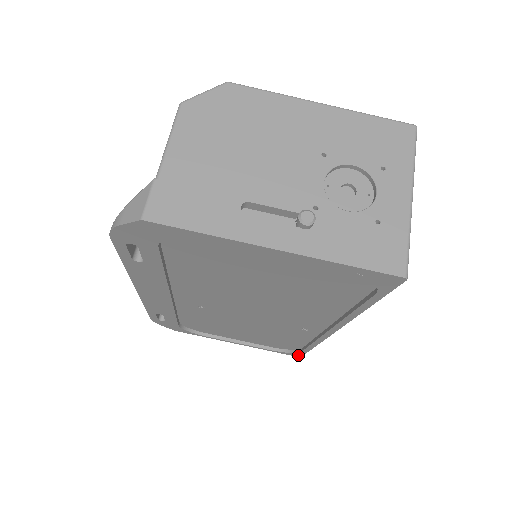
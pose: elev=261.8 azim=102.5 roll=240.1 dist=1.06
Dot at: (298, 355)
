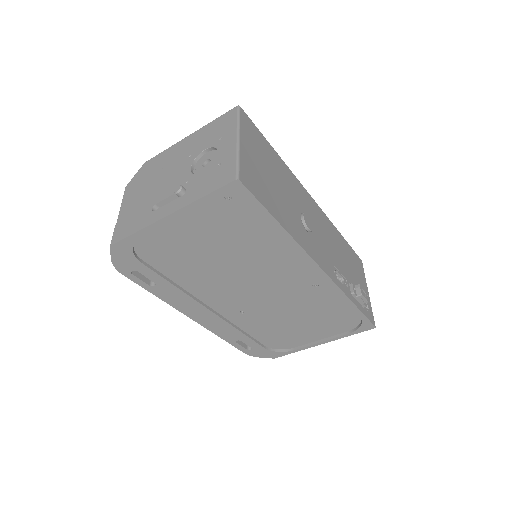
Dot at: (369, 325)
